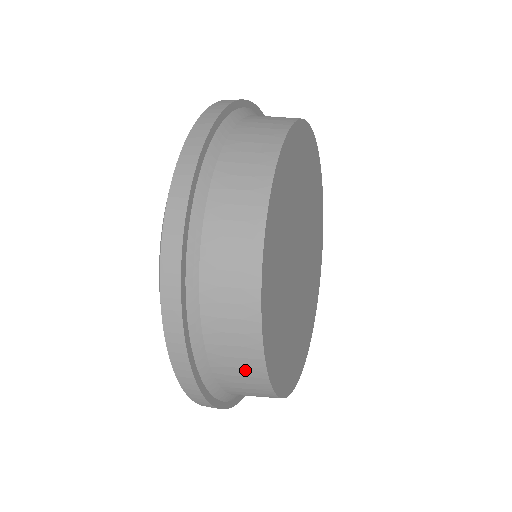
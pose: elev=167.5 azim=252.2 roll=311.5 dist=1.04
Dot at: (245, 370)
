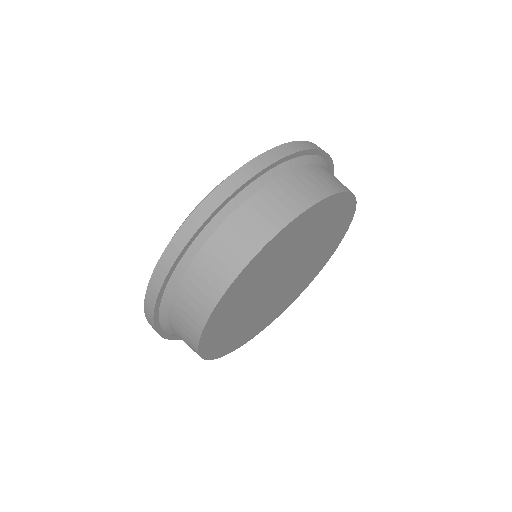
Dot at: occluded
